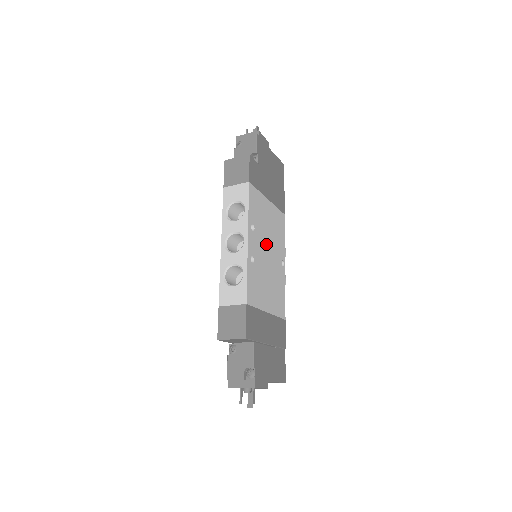
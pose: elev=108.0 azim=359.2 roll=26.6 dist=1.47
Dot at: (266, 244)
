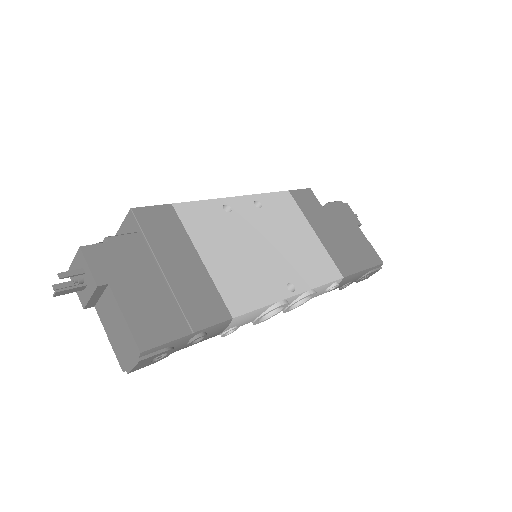
Dot at: (271, 238)
